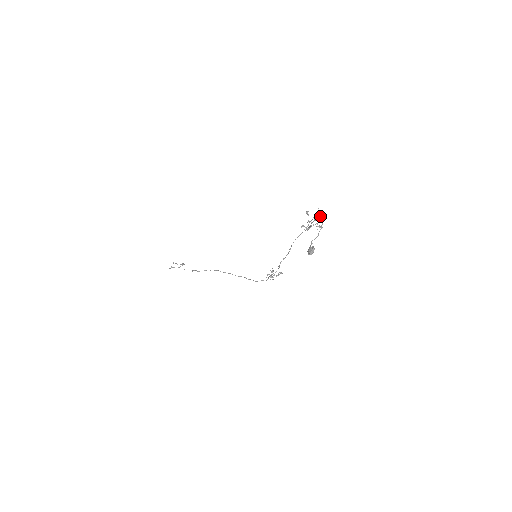
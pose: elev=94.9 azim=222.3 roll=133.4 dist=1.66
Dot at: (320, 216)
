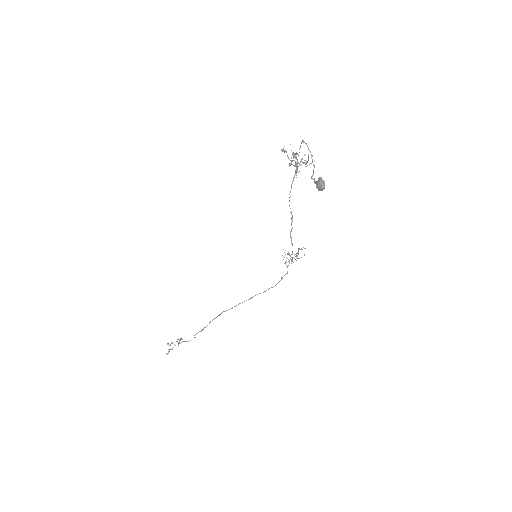
Dot at: (299, 148)
